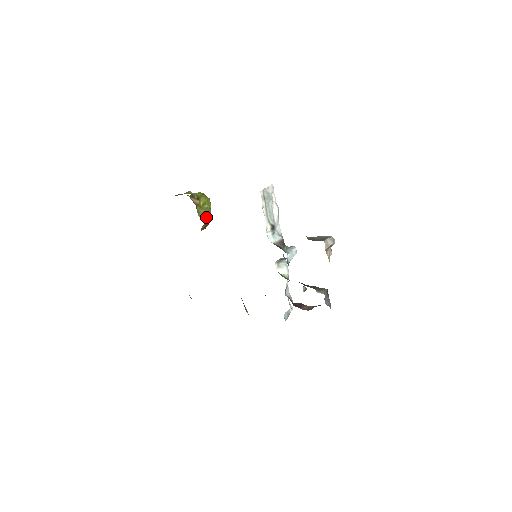
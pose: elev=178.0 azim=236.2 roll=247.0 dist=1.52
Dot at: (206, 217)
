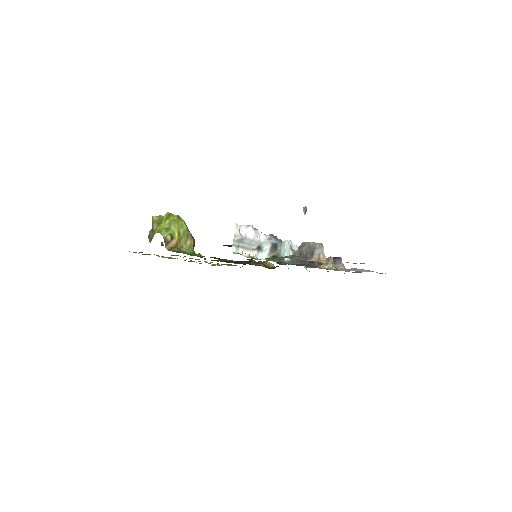
Dot at: (190, 242)
